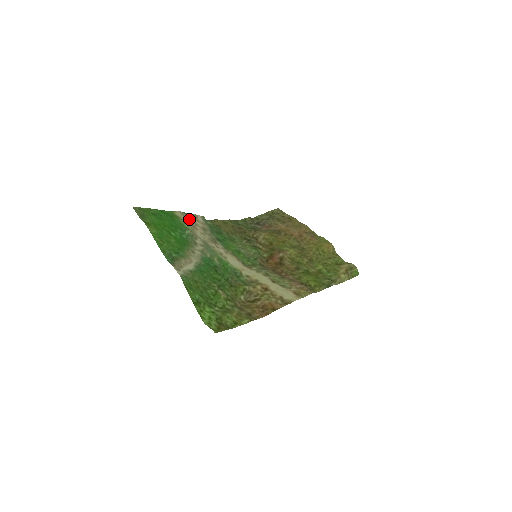
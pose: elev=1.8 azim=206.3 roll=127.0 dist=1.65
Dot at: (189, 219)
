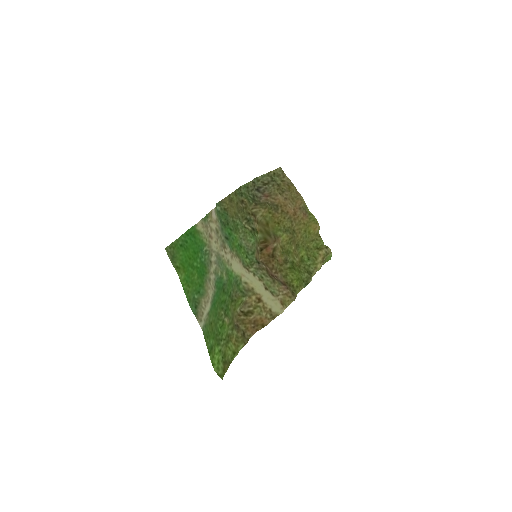
Dot at: (207, 226)
